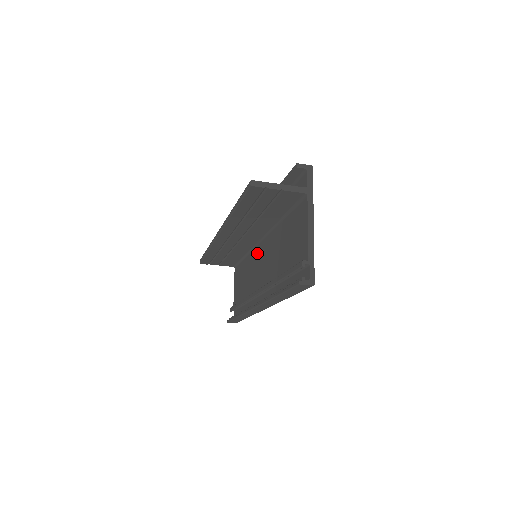
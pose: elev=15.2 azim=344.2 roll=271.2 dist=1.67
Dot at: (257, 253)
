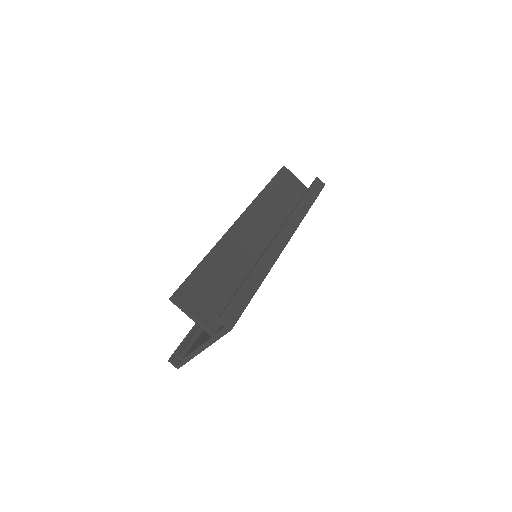
Dot at: occluded
